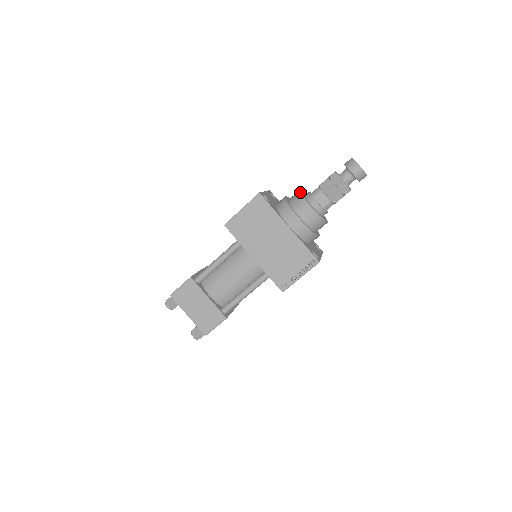
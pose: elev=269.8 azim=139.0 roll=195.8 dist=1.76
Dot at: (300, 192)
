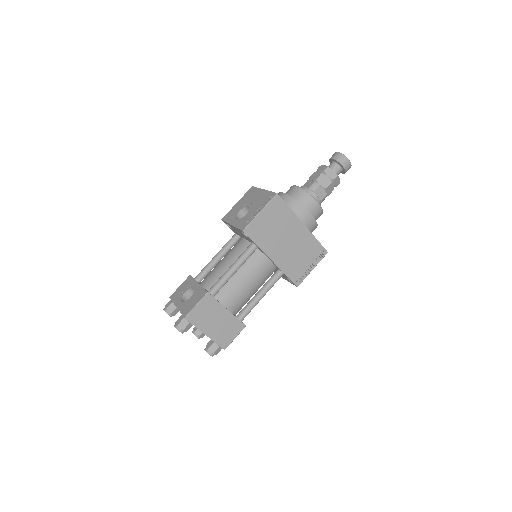
Dot at: (301, 188)
